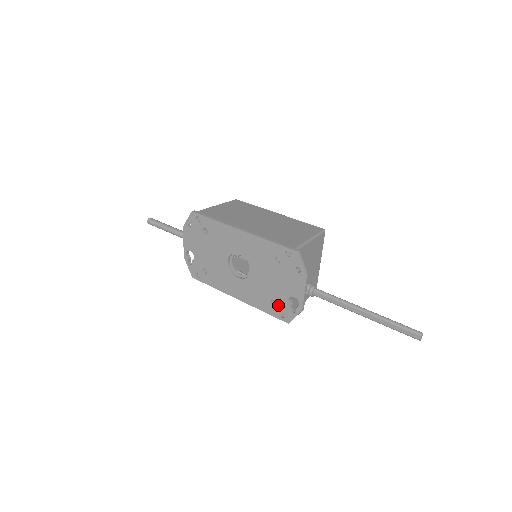
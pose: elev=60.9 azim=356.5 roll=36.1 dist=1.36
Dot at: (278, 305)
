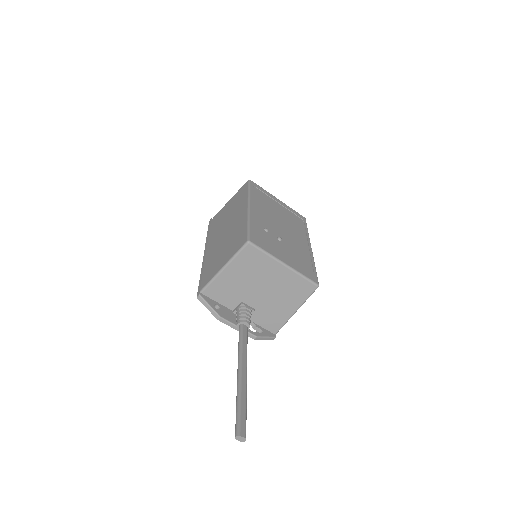
Dot at: occluded
